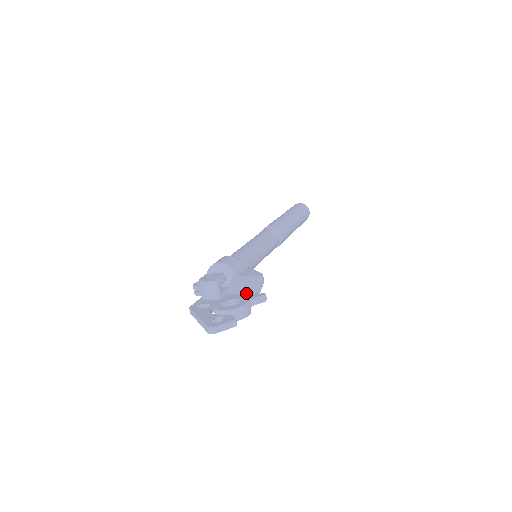
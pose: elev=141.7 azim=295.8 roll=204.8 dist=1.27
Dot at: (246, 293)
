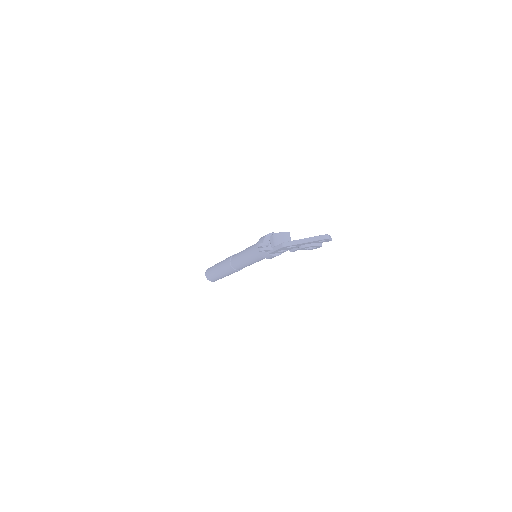
Dot at: occluded
